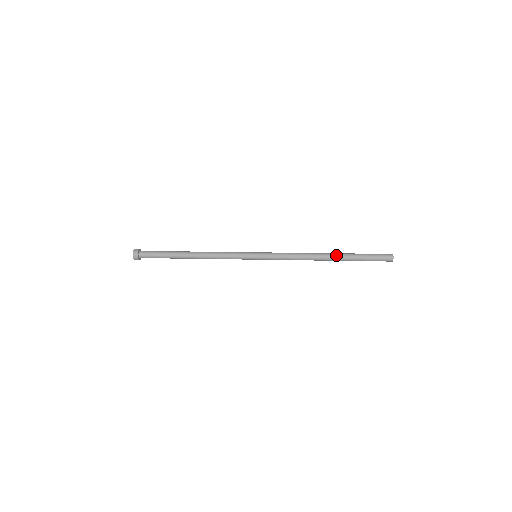
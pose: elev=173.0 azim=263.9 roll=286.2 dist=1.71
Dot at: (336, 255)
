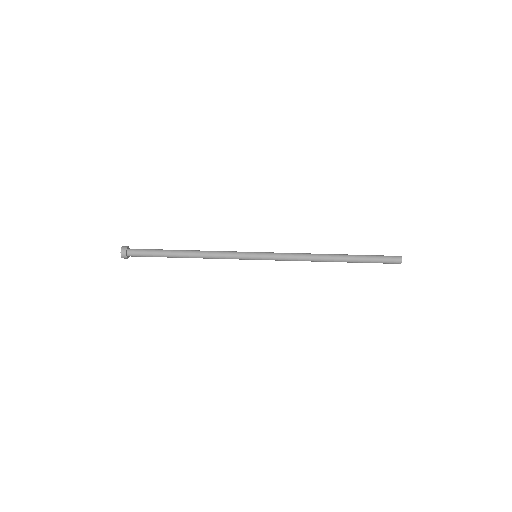
Dot at: (342, 258)
